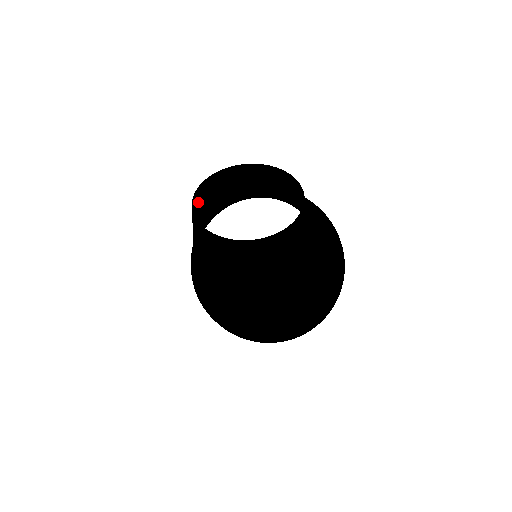
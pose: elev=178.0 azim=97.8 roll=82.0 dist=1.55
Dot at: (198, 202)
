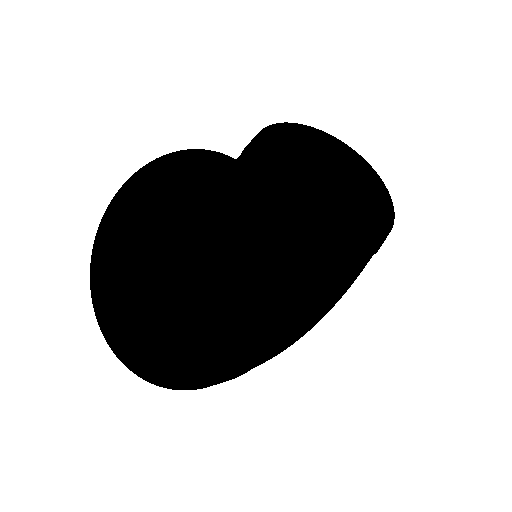
Dot at: occluded
